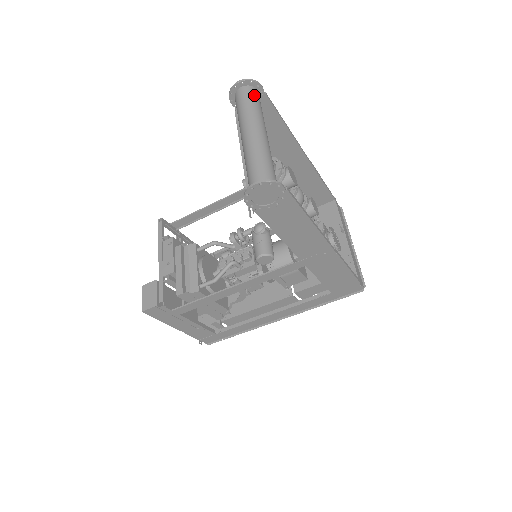
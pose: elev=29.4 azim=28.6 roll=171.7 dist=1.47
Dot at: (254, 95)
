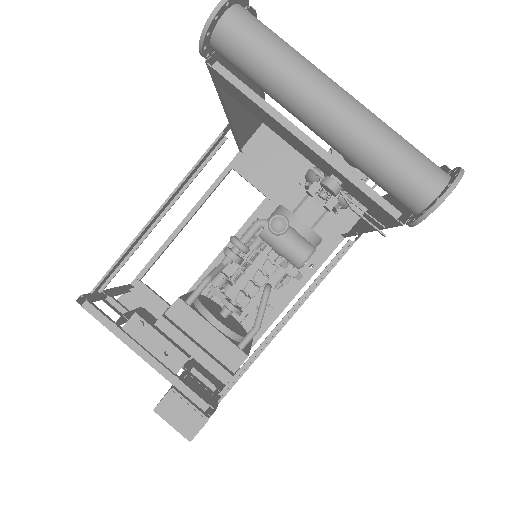
Dot at: (260, 21)
